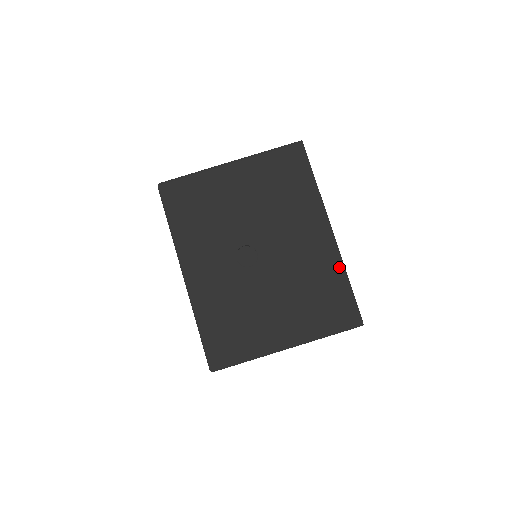
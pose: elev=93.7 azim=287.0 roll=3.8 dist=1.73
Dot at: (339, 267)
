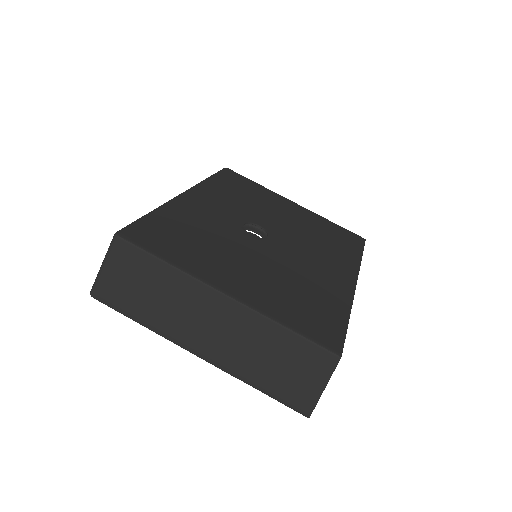
Dot at: (345, 303)
